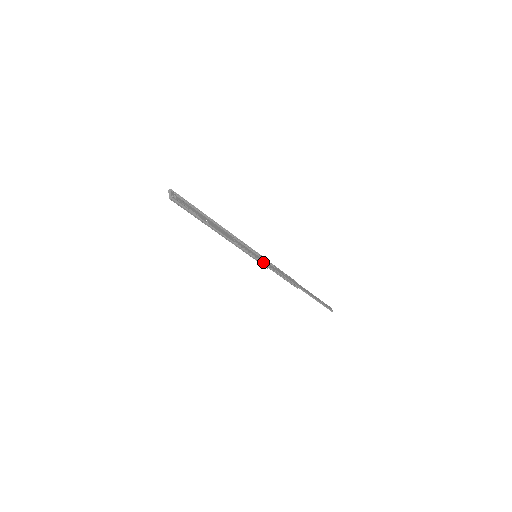
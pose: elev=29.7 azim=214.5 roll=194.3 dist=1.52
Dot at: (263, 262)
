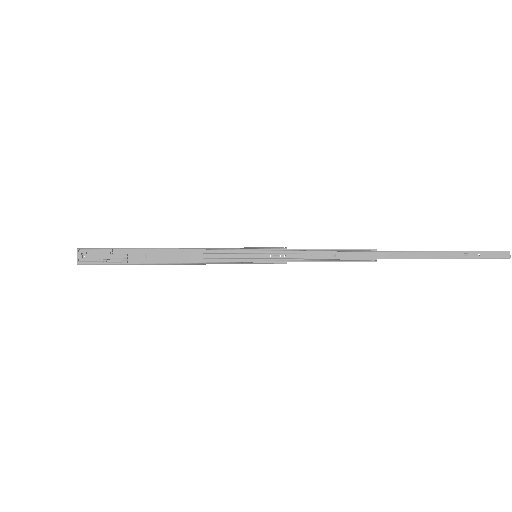
Dot at: (270, 261)
